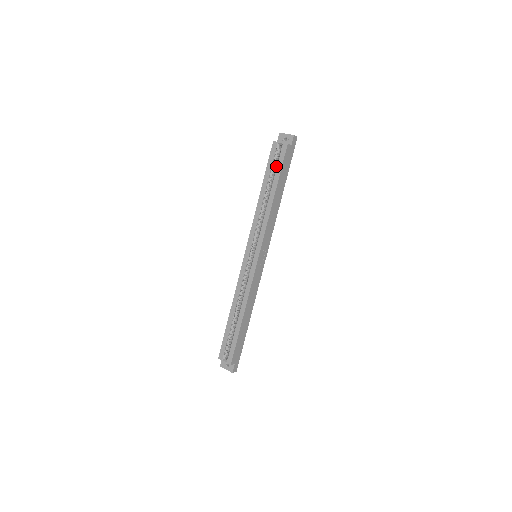
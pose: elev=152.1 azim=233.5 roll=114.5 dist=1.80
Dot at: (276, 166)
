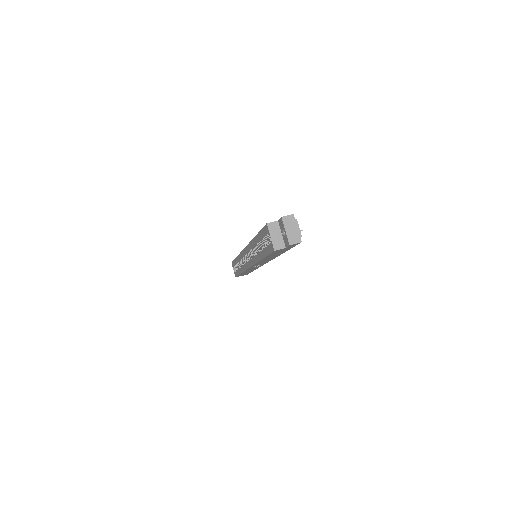
Dot at: (270, 239)
